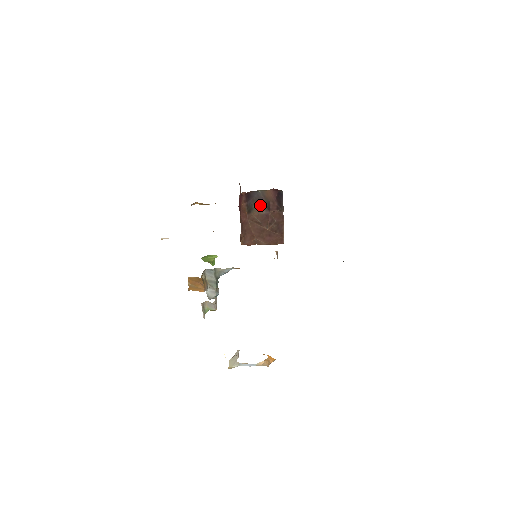
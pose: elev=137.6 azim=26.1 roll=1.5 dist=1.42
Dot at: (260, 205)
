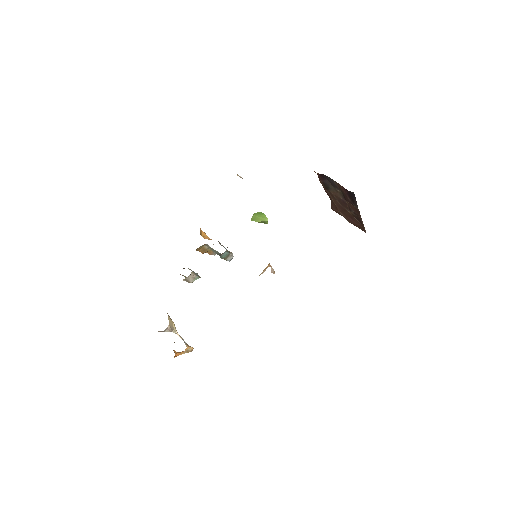
Dot at: (337, 189)
